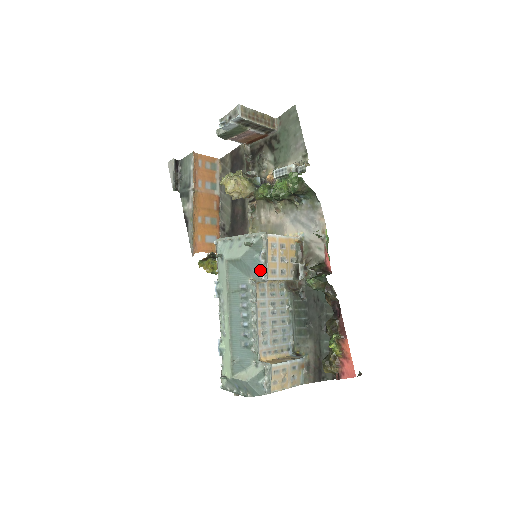
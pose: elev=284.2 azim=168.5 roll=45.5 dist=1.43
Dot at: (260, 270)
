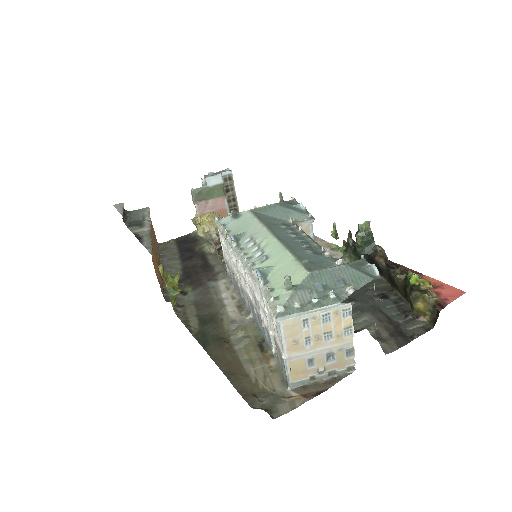
Dot at: (303, 212)
